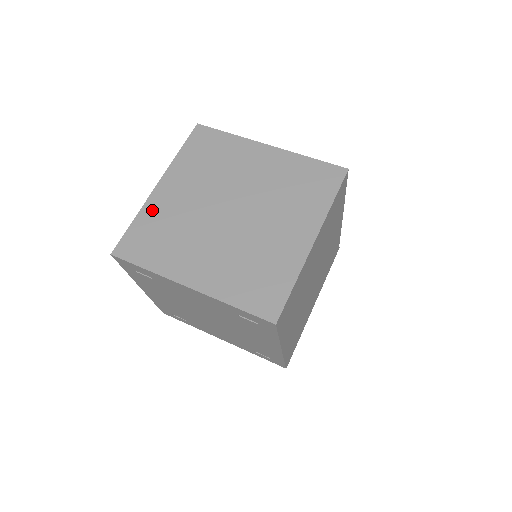
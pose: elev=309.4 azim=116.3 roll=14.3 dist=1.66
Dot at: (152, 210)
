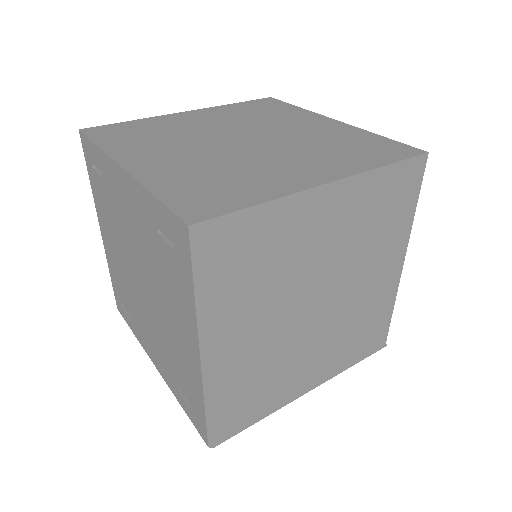
Dot at: (159, 120)
